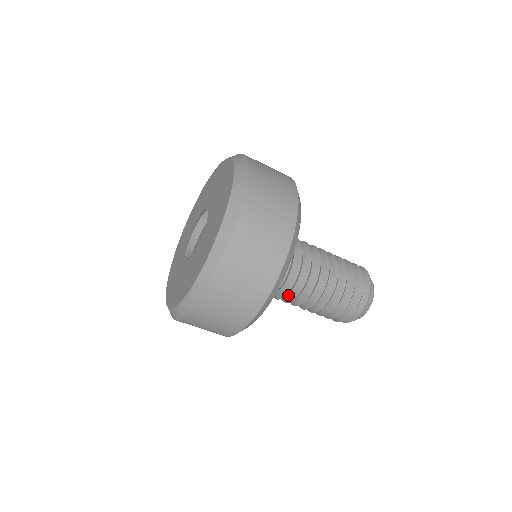
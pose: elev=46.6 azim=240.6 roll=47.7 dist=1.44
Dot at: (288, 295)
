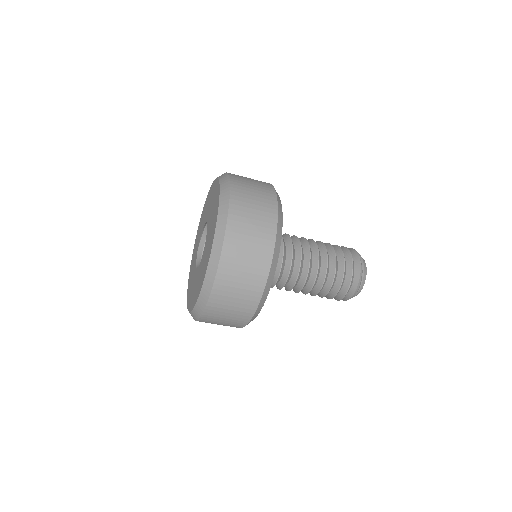
Dot at: occluded
